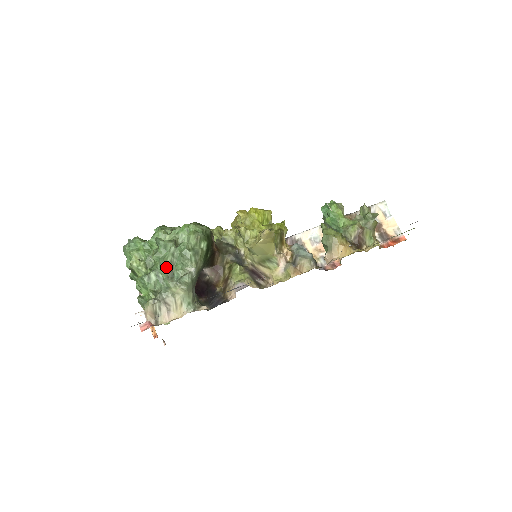
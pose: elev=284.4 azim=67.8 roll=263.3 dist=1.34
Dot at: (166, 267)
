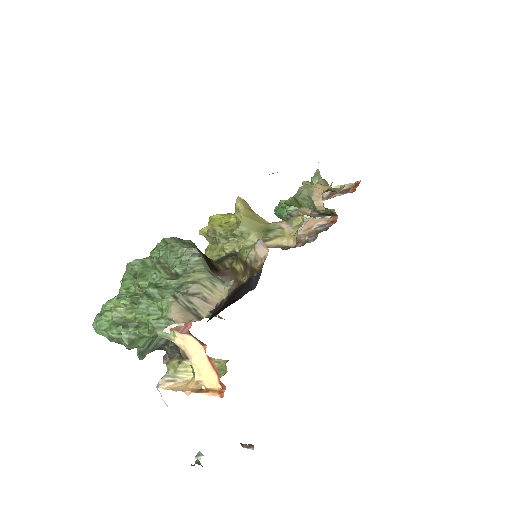
Dot at: (161, 274)
